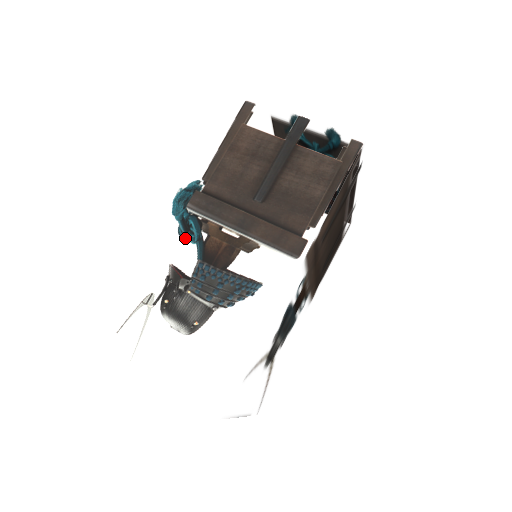
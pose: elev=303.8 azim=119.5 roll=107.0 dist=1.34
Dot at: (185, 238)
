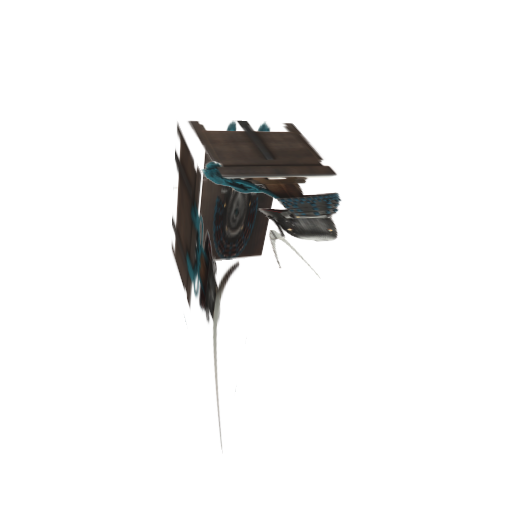
Dot at: (248, 192)
